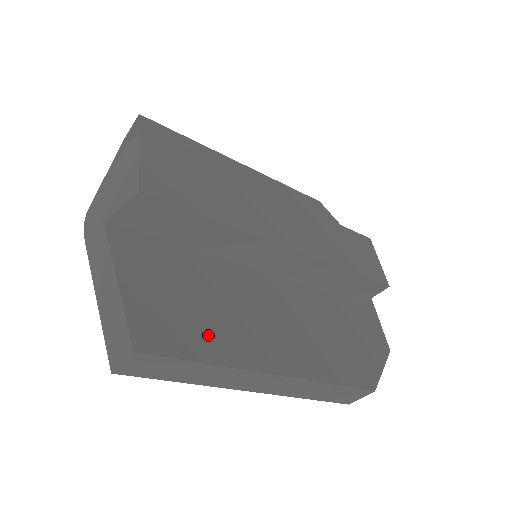
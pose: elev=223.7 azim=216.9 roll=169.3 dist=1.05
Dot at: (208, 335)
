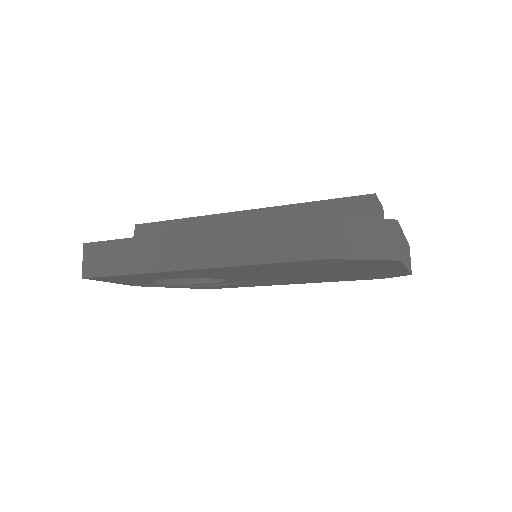
Dot at: occluded
